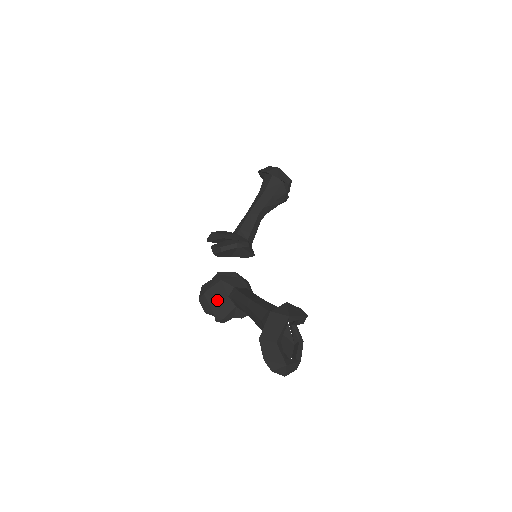
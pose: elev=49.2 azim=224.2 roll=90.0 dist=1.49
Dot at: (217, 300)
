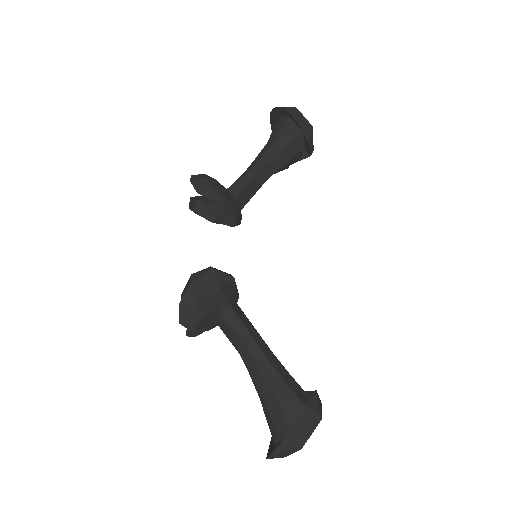
Dot at: (207, 317)
